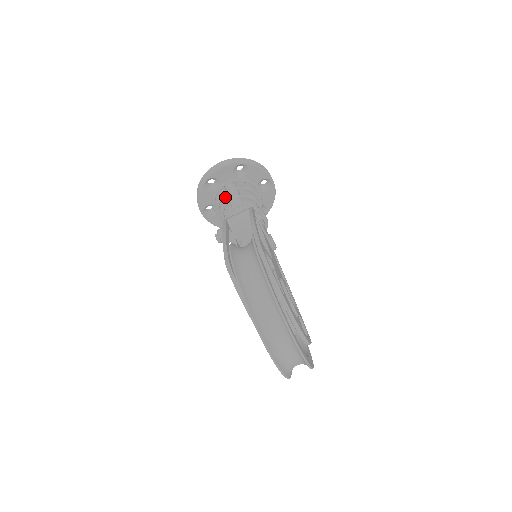
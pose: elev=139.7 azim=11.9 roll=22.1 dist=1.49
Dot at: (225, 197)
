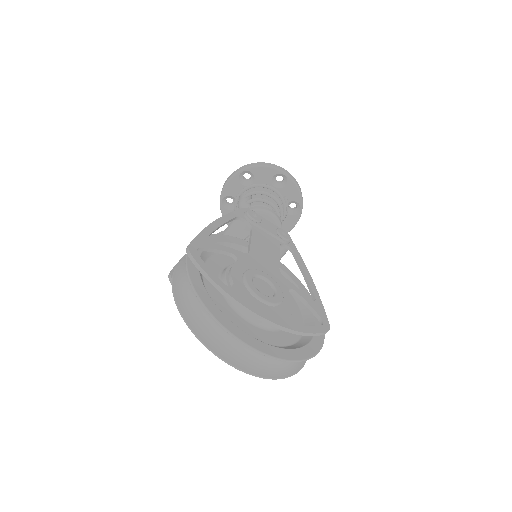
Dot at: occluded
